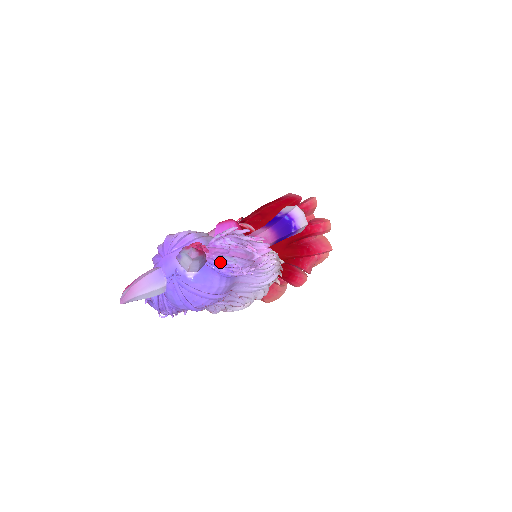
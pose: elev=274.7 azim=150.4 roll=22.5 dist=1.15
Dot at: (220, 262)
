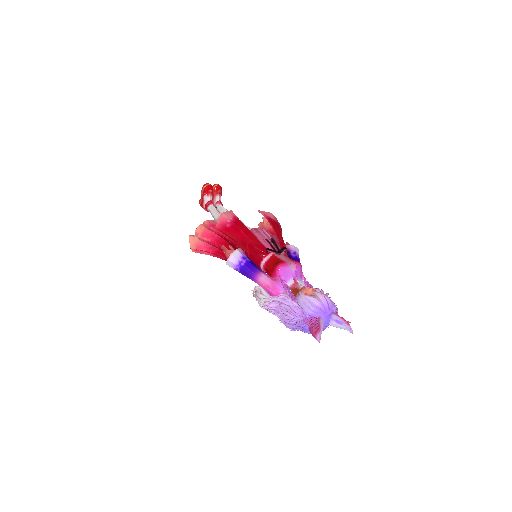
Dot at: occluded
